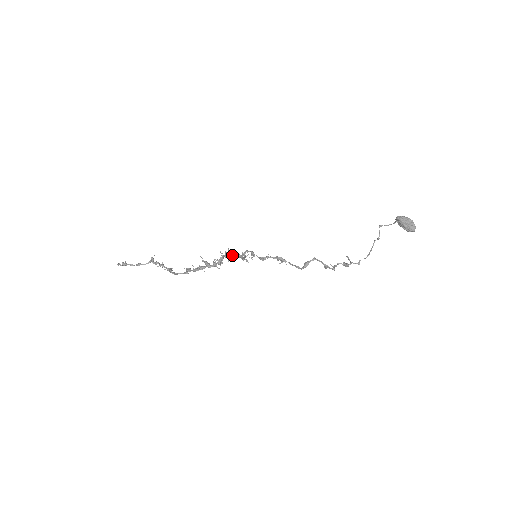
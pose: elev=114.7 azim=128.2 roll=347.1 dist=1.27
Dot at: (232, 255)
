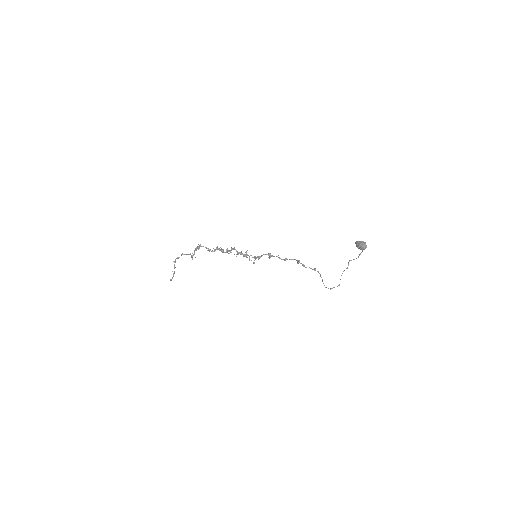
Dot at: (241, 254)
